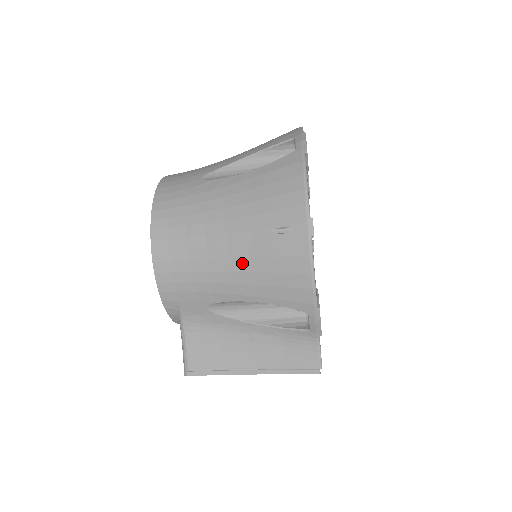
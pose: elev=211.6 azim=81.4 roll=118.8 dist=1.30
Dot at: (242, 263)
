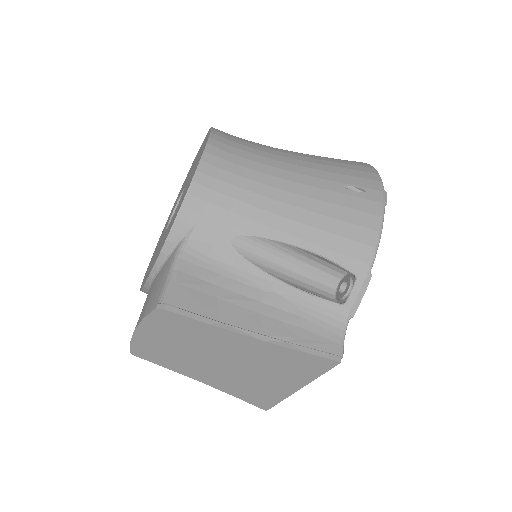
Dot at: (305, 201)
